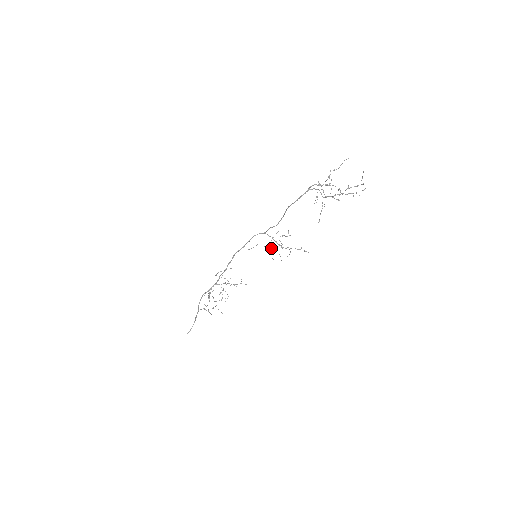
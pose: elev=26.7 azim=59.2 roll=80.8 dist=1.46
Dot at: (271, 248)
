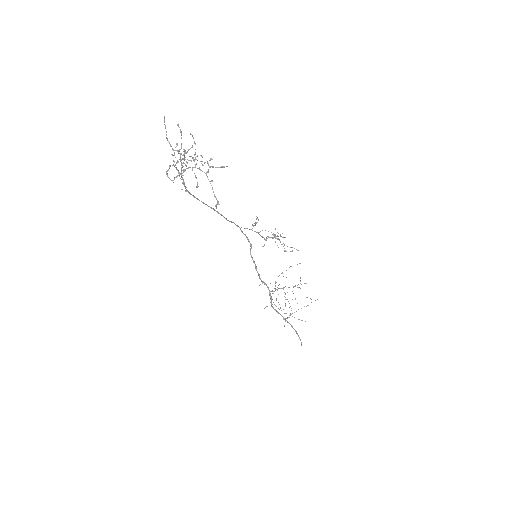
Dot at: (278, 238)
